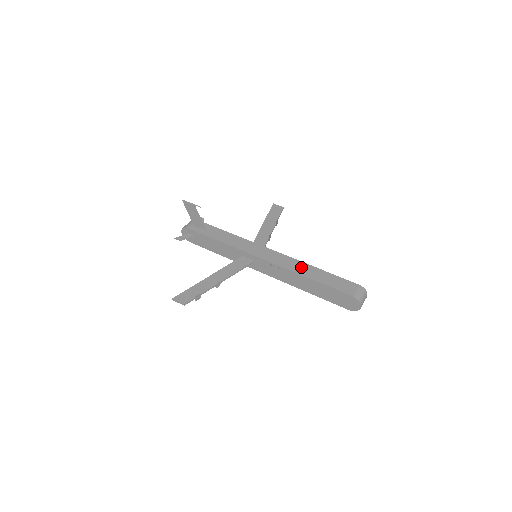
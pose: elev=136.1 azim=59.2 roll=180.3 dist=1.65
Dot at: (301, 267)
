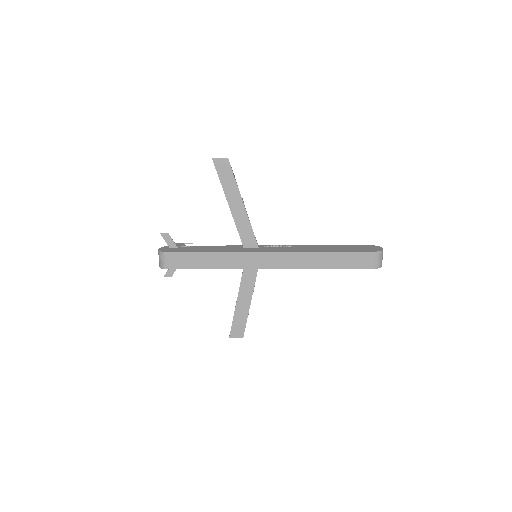
Dot at: occluded
